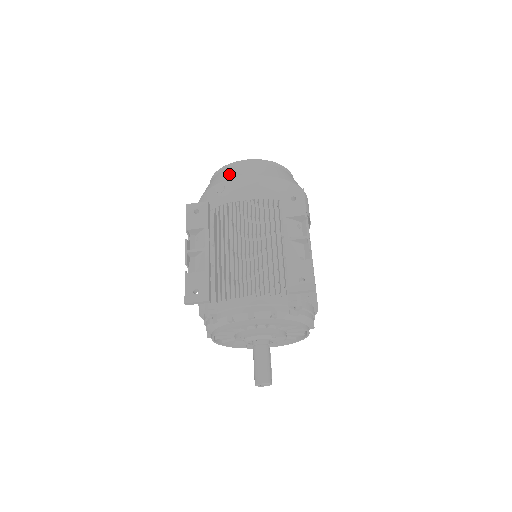
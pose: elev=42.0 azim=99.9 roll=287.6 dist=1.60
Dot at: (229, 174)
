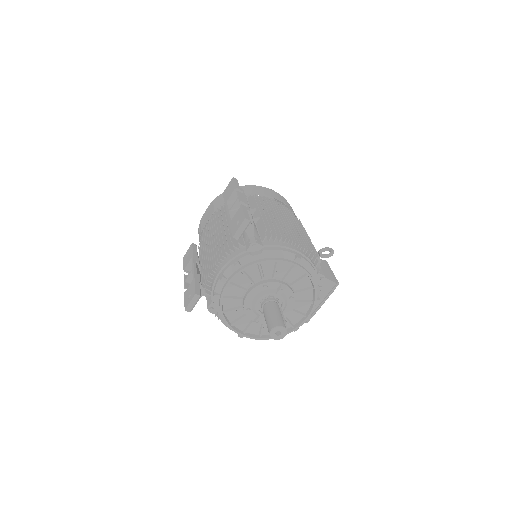
Dot at: occluded
